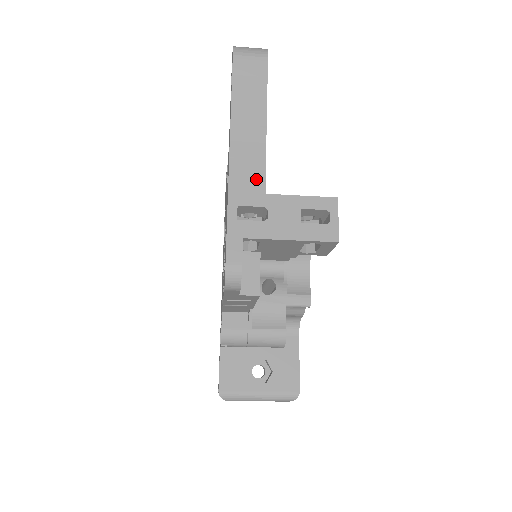
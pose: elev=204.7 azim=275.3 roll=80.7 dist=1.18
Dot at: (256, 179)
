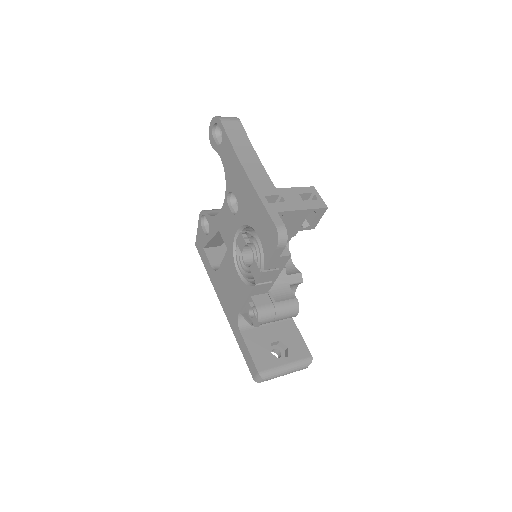
Dot at: (266, 181)
